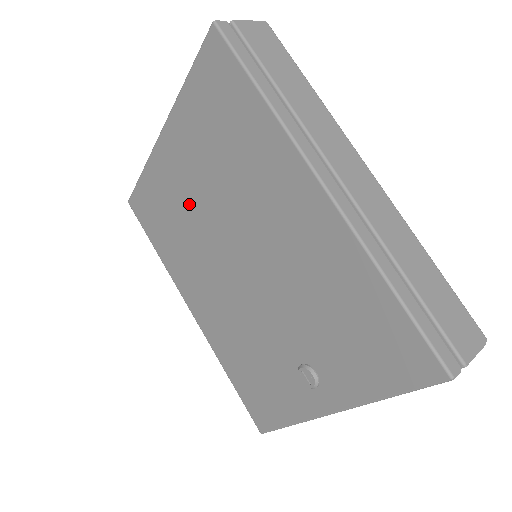
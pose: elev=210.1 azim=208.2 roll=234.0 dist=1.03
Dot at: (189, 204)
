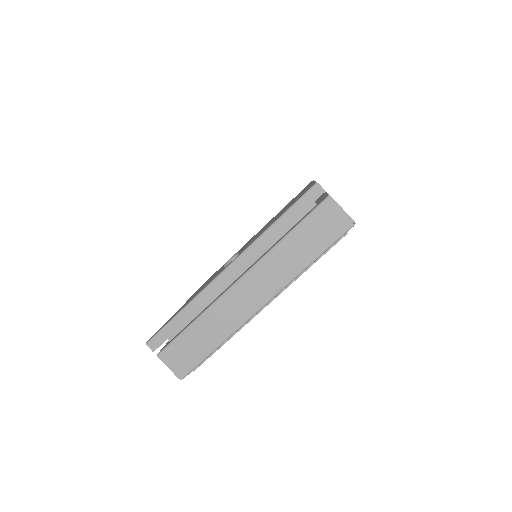
Dot at: occluded
